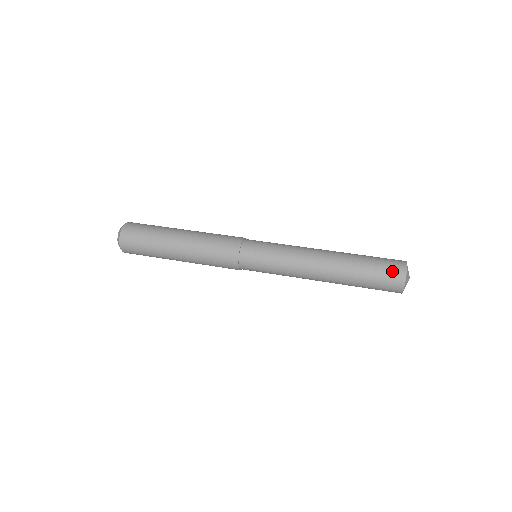
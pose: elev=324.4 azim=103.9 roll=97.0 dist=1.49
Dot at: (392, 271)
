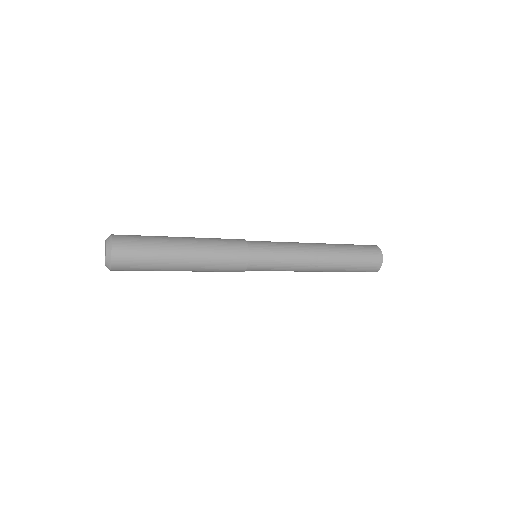
Dot at: occluded
